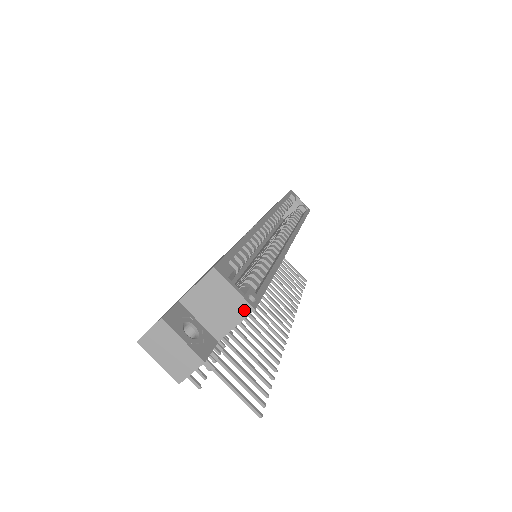
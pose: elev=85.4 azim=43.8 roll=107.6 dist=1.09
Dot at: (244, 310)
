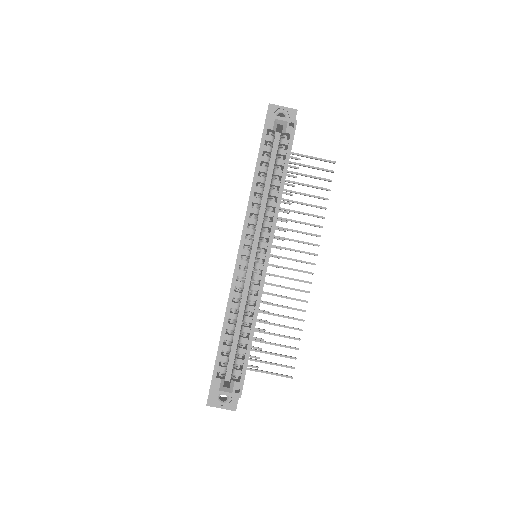
Dot at: (237, 396)
